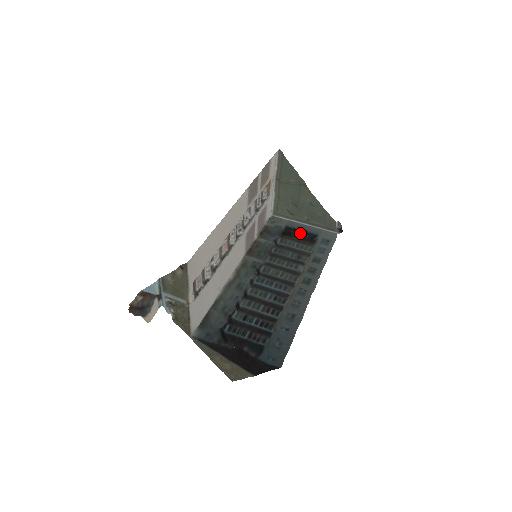
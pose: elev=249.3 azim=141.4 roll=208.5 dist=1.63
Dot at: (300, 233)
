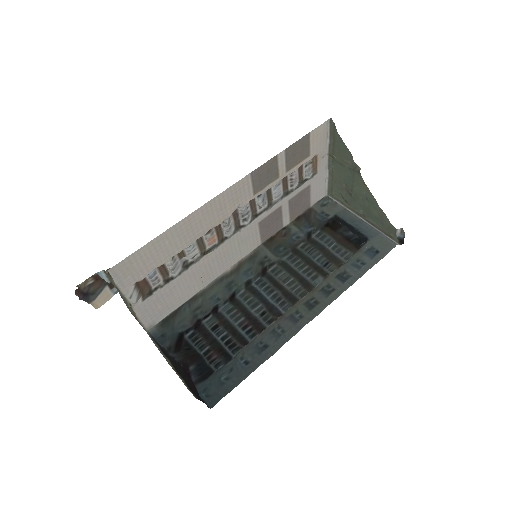
Dot at: (350, 229)
